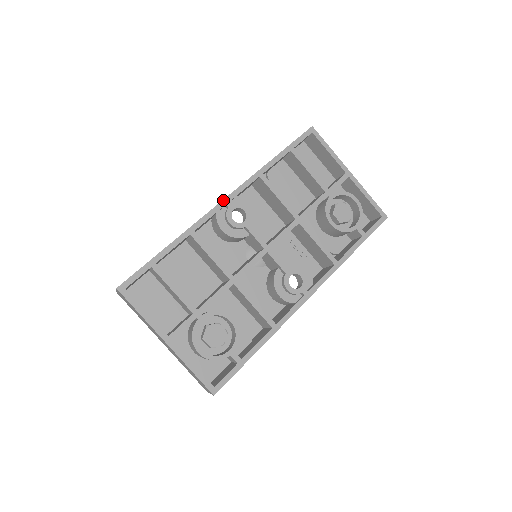
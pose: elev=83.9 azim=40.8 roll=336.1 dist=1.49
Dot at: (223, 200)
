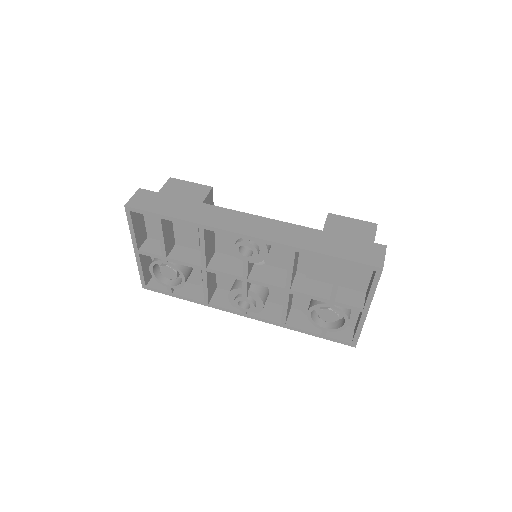
Dot at: (244, 235)
